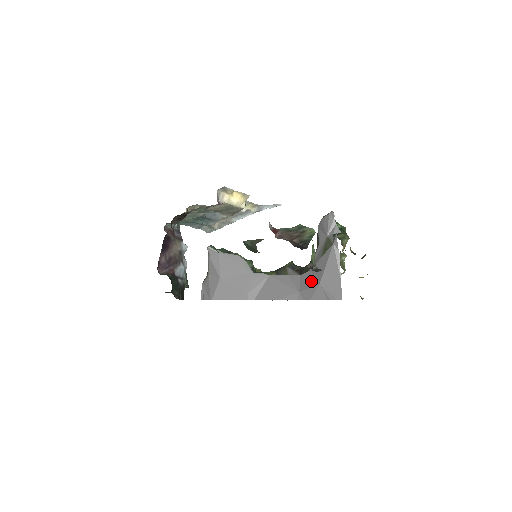
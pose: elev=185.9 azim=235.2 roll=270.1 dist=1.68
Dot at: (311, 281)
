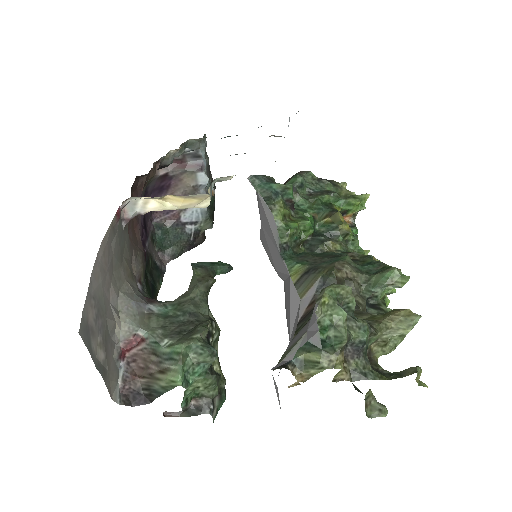
Dot at: occluded
